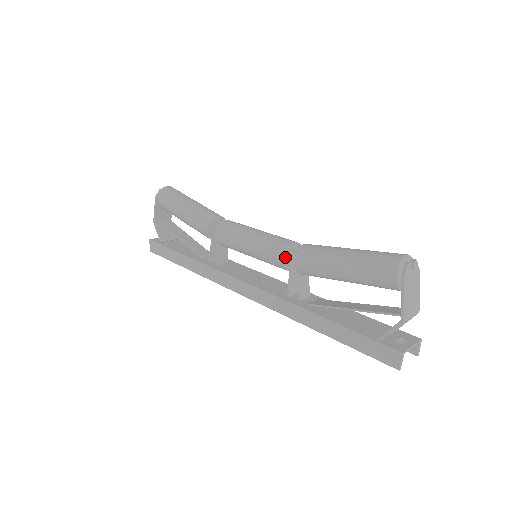
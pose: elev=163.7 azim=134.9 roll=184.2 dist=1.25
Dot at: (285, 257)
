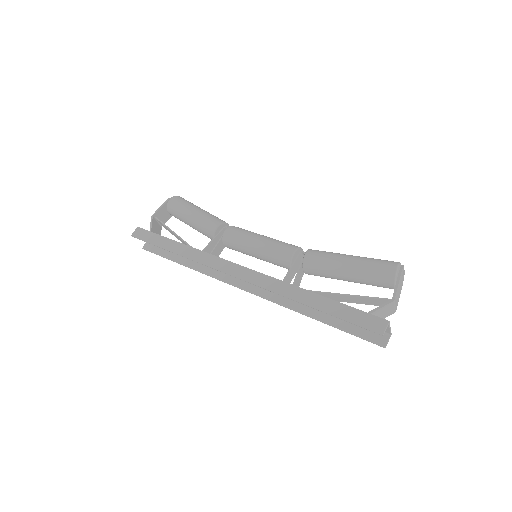
Dot at: (296, 251)
